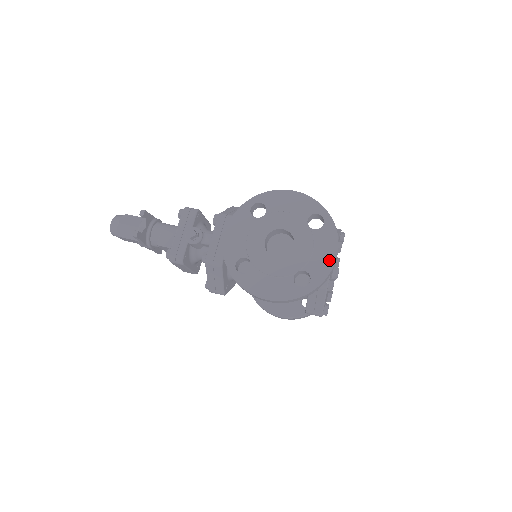
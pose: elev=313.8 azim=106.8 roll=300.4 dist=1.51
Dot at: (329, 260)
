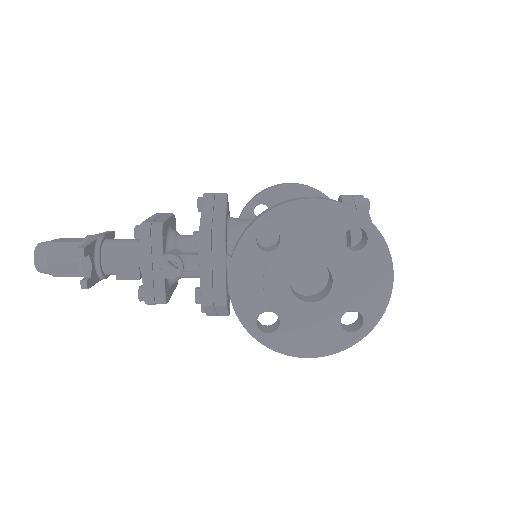
Dot at: (384, 289)
